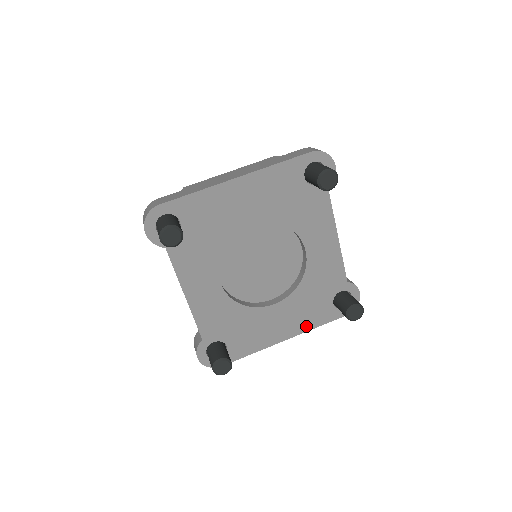
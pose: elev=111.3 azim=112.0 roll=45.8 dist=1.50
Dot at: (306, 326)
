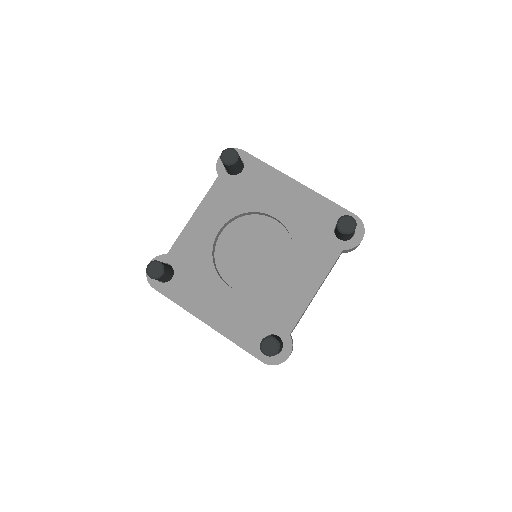
Dot at: (229, 332)
